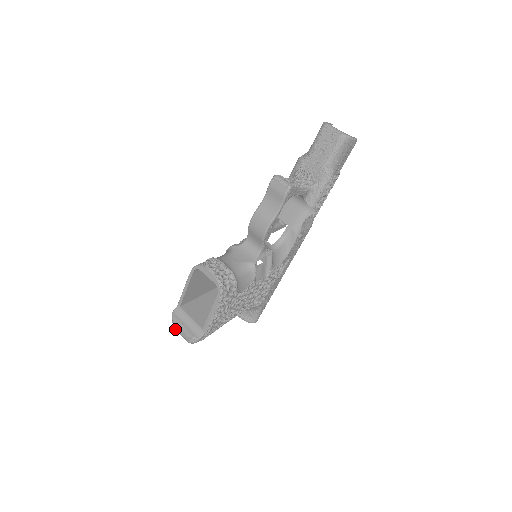
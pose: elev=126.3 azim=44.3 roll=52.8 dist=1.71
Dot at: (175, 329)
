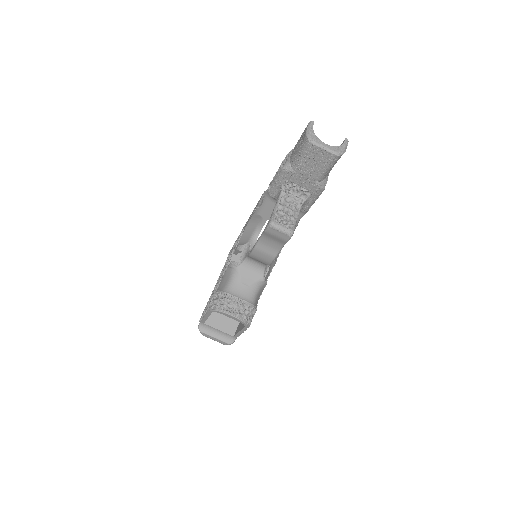
Dot at: occluded
